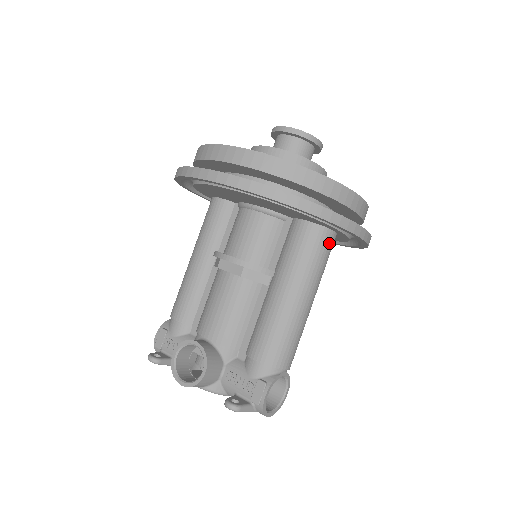
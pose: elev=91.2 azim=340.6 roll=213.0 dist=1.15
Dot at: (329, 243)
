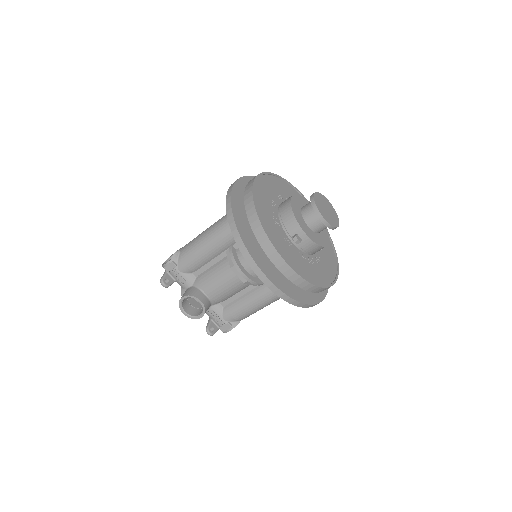
Dot at: occluded
